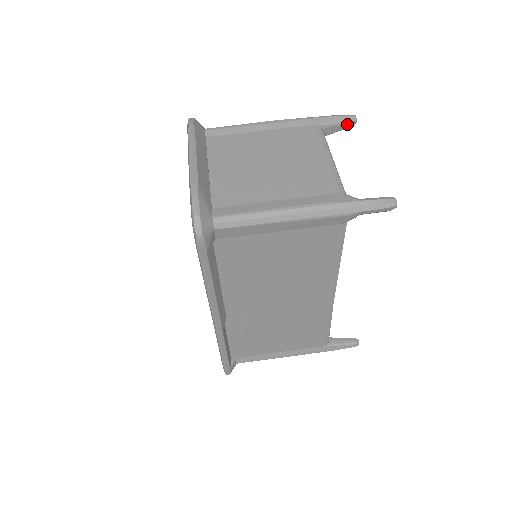
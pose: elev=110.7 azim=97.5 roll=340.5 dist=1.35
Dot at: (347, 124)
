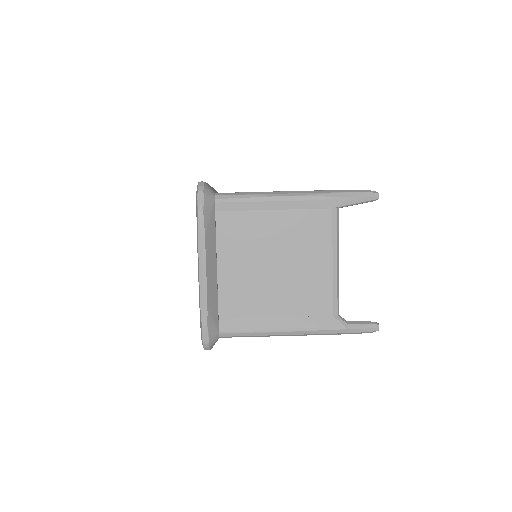
Dot at: (367, 202)
